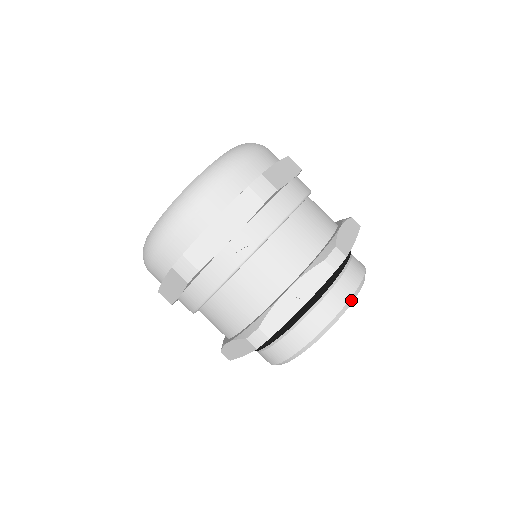
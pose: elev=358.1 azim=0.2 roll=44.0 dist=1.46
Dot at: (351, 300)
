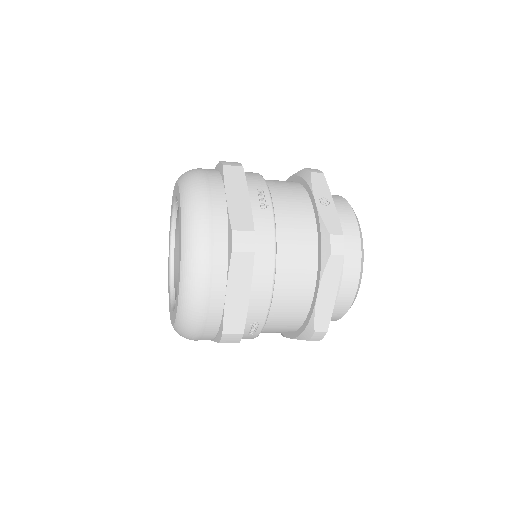
Dot at: occluded
